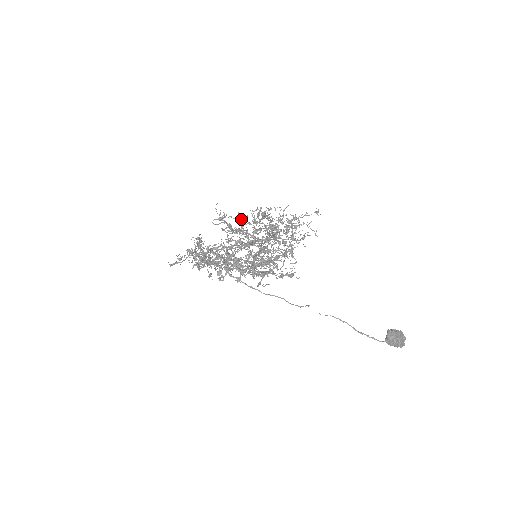
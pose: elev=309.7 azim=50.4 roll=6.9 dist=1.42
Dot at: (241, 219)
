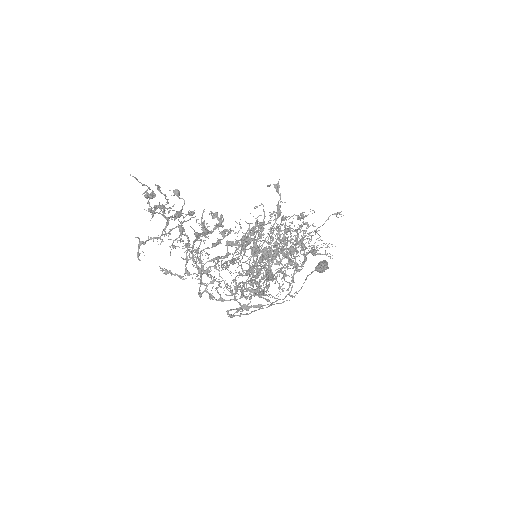
Dot at: occluded
